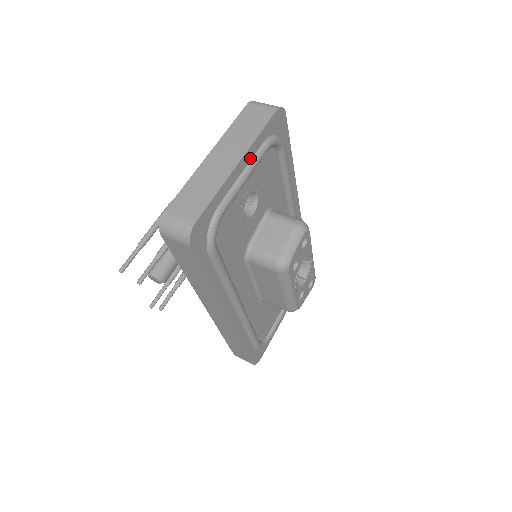
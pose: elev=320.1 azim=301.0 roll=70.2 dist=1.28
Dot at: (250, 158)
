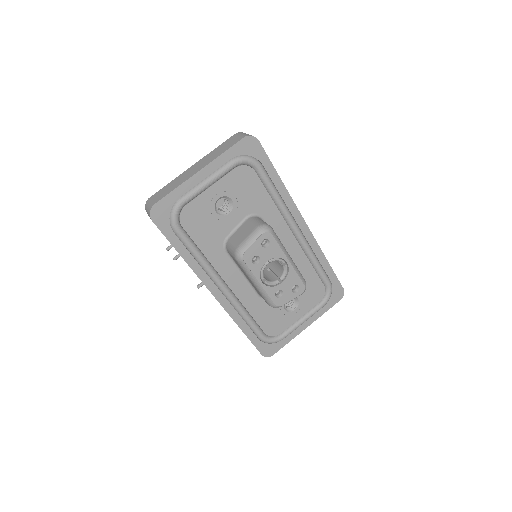
Dot at: (214, 169)
